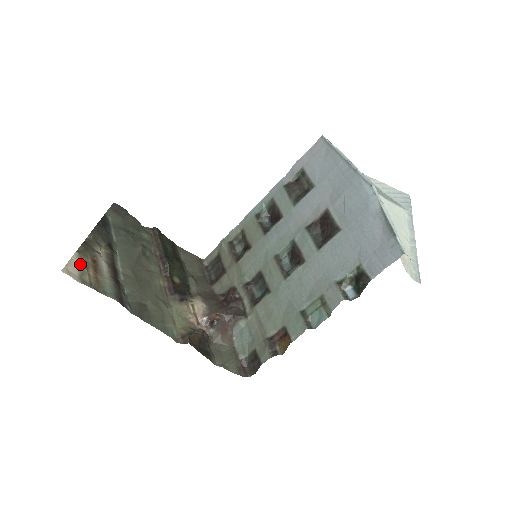
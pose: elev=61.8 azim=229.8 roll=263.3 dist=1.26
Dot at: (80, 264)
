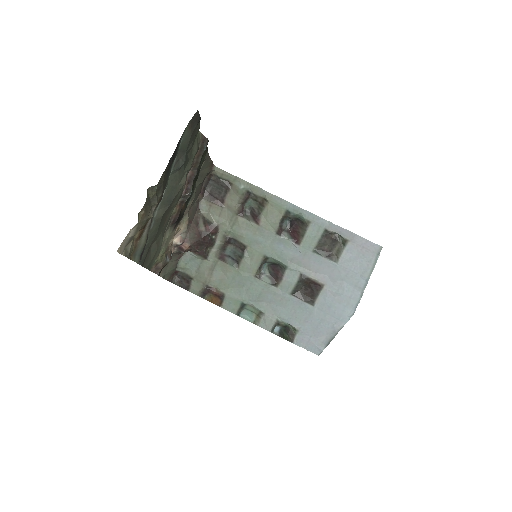
Dot at: (133, 235)
